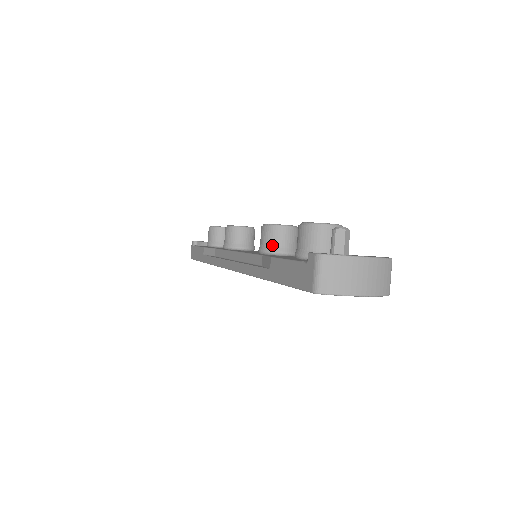
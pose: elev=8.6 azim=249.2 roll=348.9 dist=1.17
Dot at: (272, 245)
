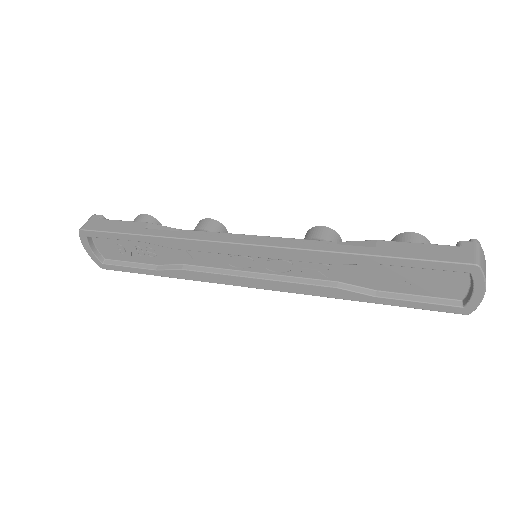
Dot at: occluded
